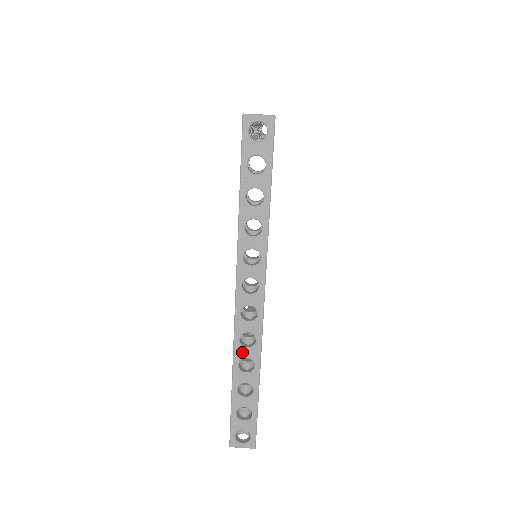
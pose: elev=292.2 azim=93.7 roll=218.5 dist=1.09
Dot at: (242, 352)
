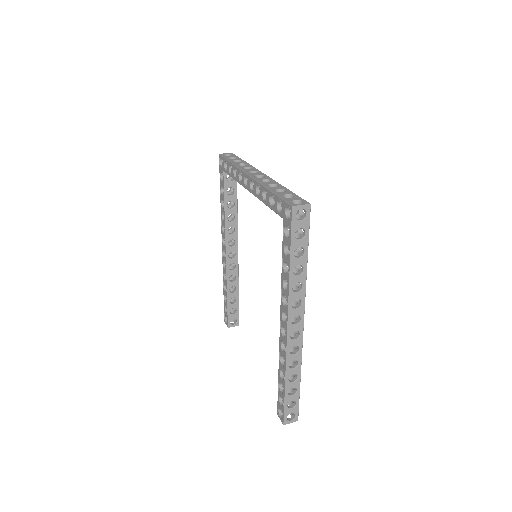
Dot at: (266, 183)
